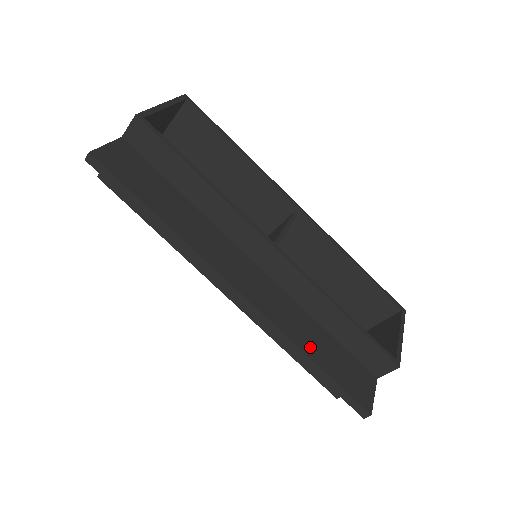
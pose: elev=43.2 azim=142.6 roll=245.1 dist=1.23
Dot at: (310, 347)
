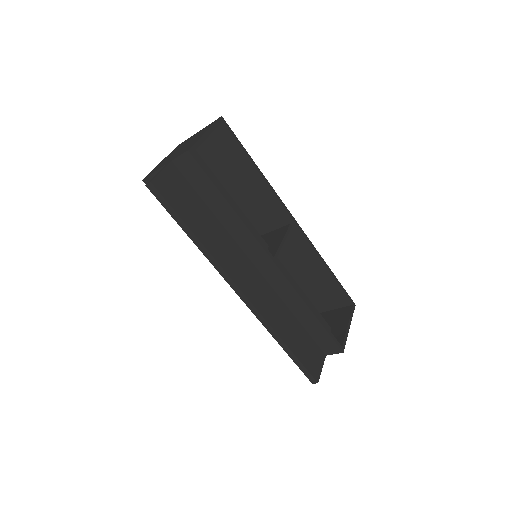
Dot at: (286, 335)
